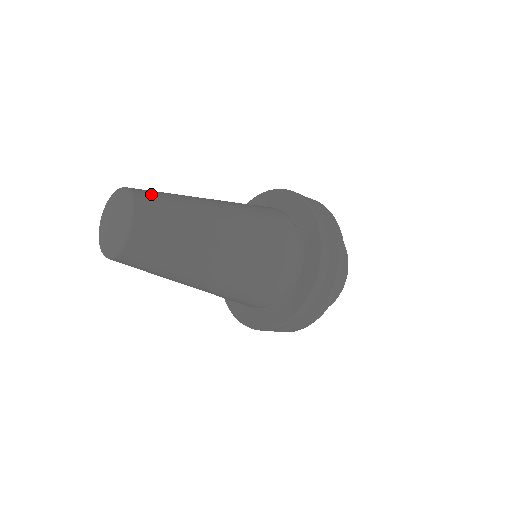
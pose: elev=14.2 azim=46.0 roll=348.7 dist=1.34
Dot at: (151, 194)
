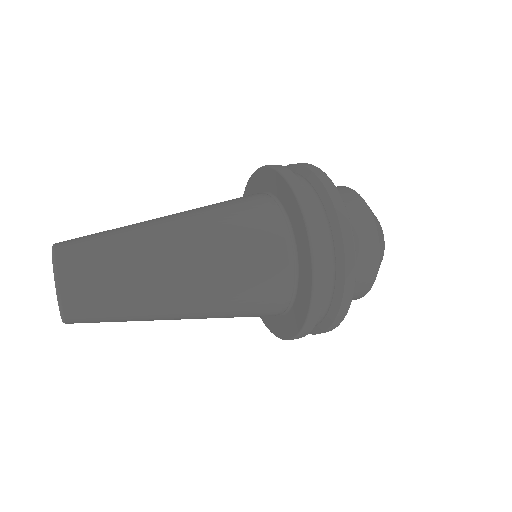
Dot at: (82, 270)
